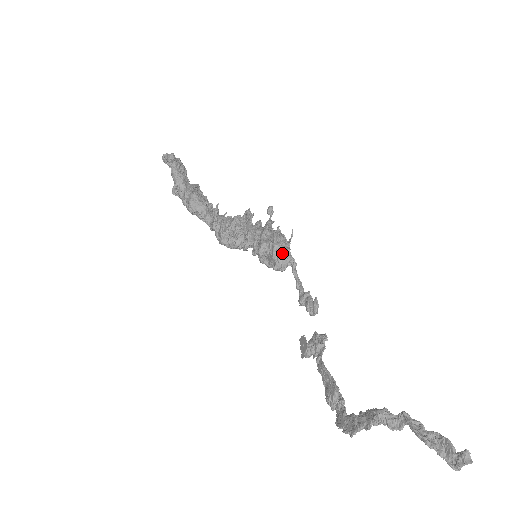
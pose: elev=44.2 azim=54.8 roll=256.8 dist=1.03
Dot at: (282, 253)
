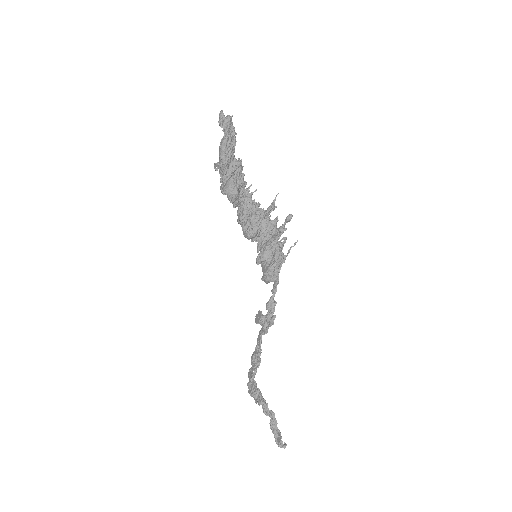
Dot at: (271, 276)
